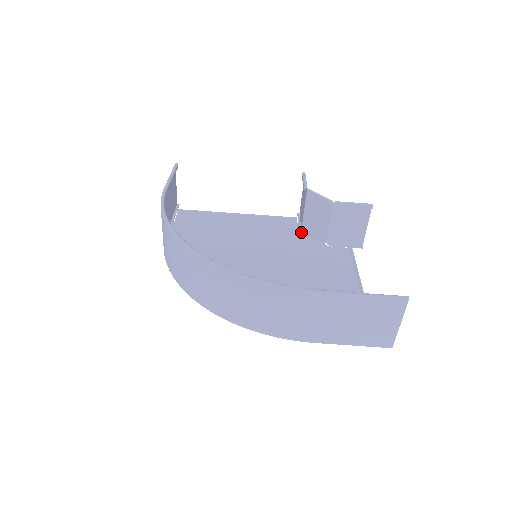
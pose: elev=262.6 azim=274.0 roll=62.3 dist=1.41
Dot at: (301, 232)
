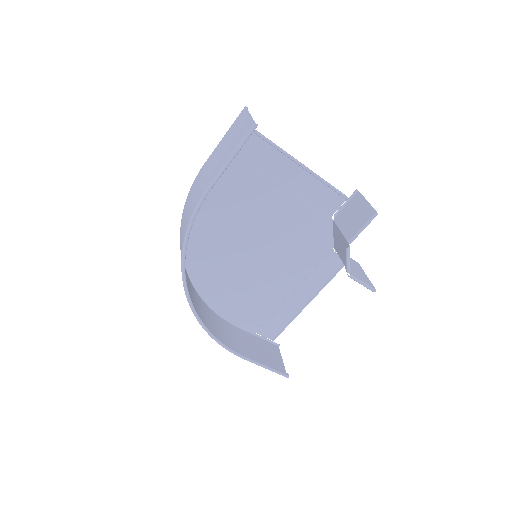
Dot at: (329, 223)
